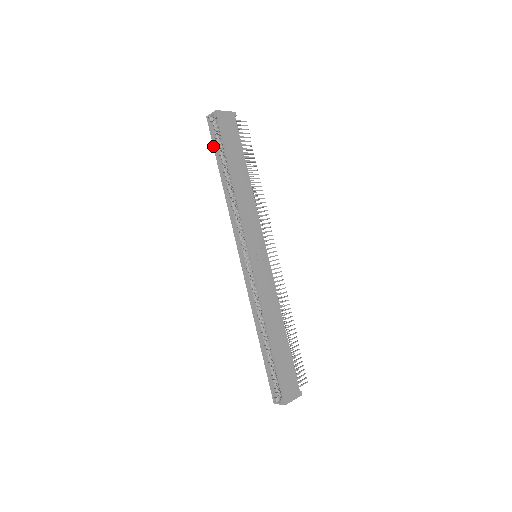
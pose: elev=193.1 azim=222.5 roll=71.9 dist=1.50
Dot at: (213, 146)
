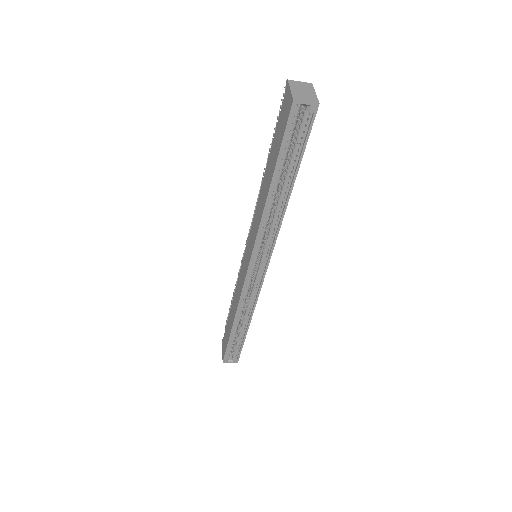
Dot at: (281, 145)
